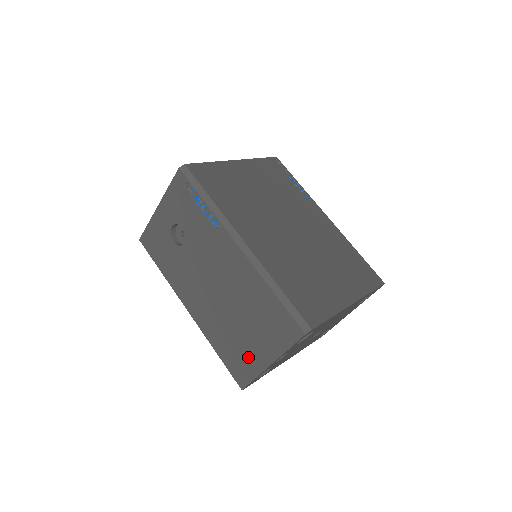
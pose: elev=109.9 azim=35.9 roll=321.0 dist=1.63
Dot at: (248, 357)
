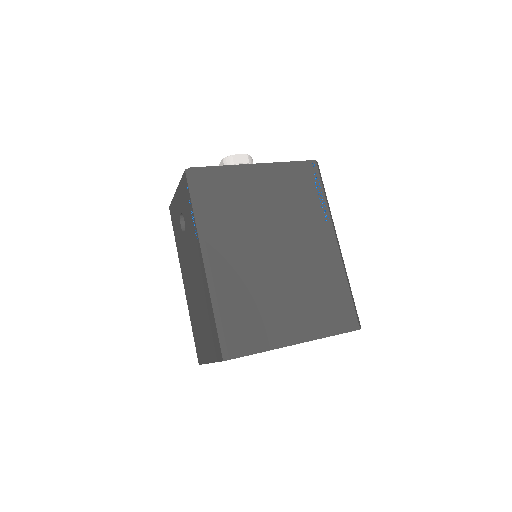
Dot at: (202, 346)
